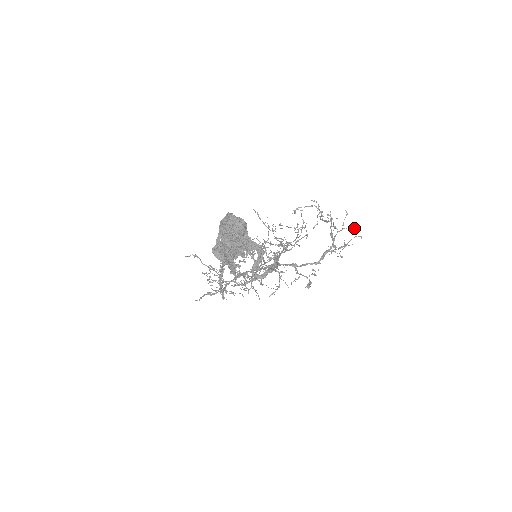
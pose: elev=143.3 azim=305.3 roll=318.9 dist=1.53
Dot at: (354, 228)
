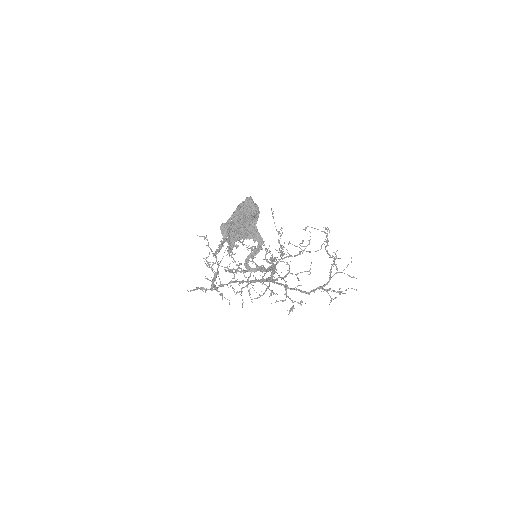
Dot at: (353, 277)
